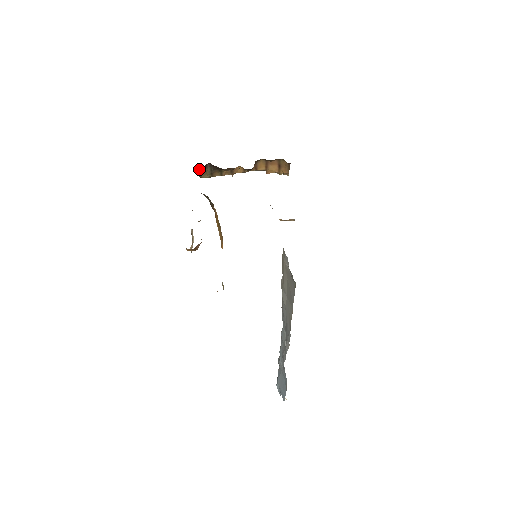
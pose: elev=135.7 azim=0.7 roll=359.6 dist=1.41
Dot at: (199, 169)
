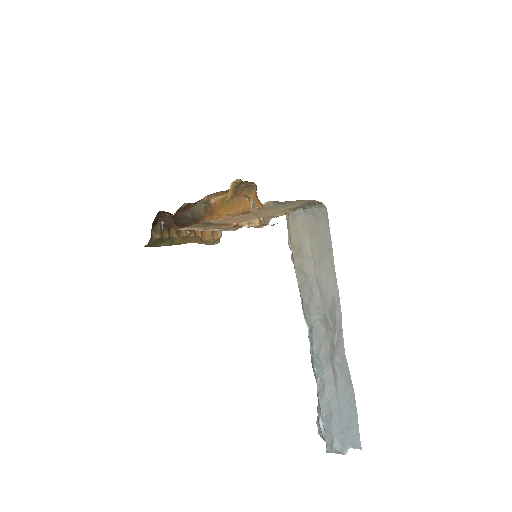
Dot at: (154, 220)
